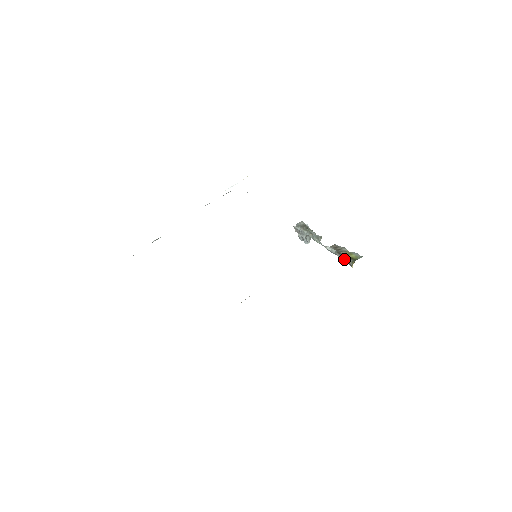
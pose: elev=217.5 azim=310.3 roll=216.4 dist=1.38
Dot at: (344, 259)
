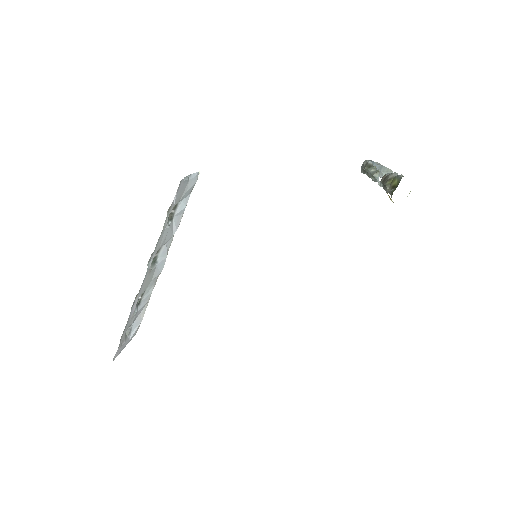
Dot at: occluded
